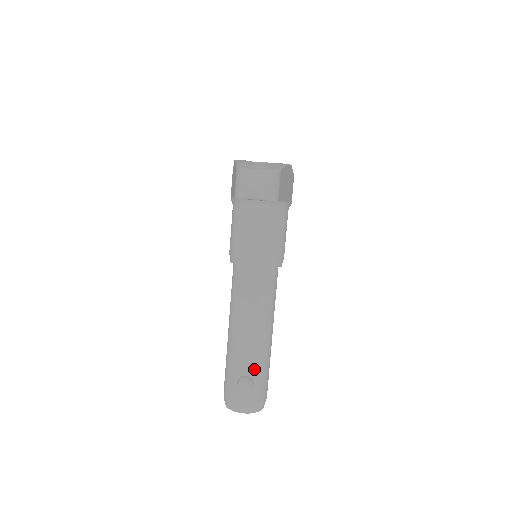
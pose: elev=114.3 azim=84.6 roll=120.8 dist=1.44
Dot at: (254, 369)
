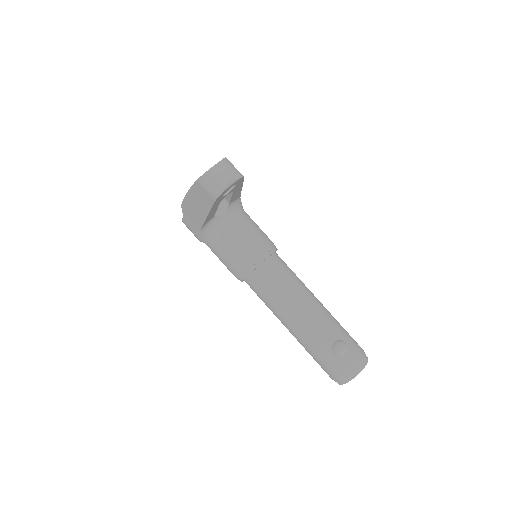
Dot at: (334, 332)
